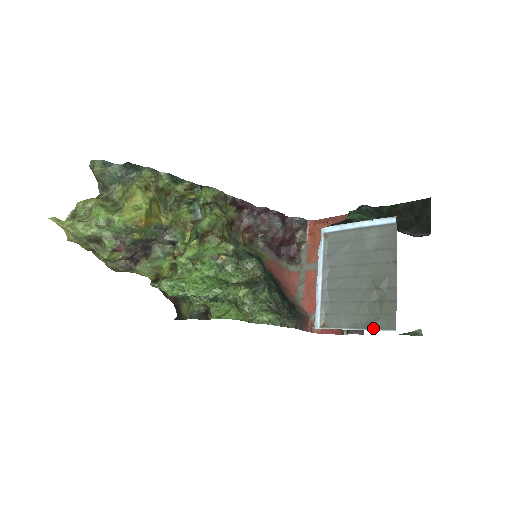
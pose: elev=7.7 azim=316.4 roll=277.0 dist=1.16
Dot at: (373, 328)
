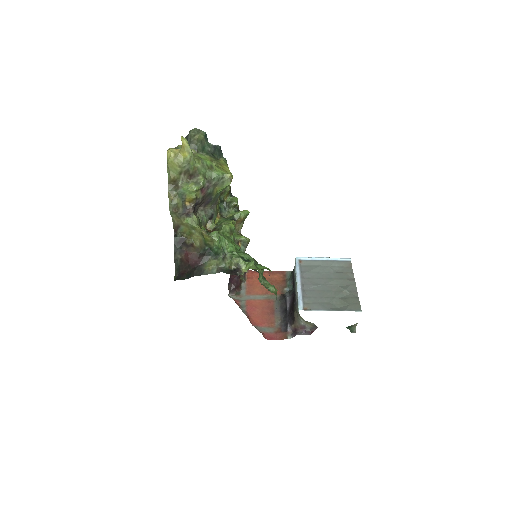
Dot at: (346, 310)
